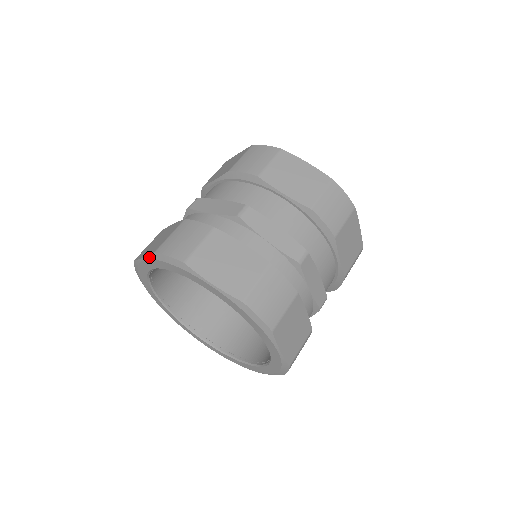
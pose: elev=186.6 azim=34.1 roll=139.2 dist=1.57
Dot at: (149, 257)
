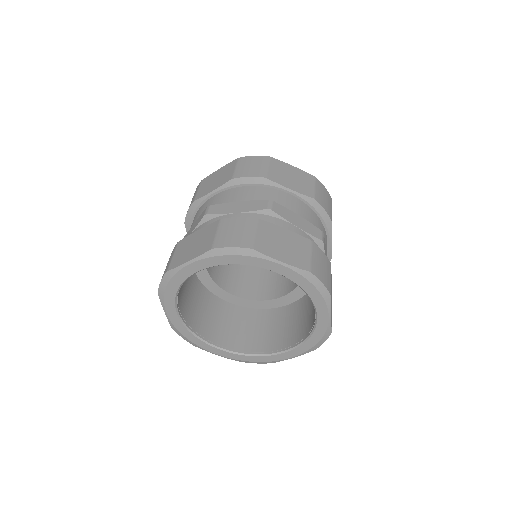
Dot at: (201, 257)
